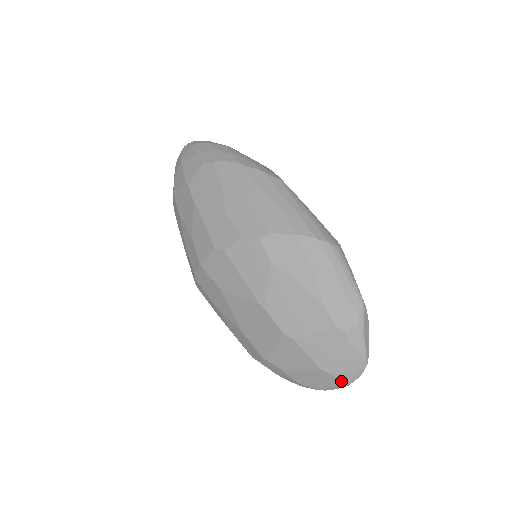
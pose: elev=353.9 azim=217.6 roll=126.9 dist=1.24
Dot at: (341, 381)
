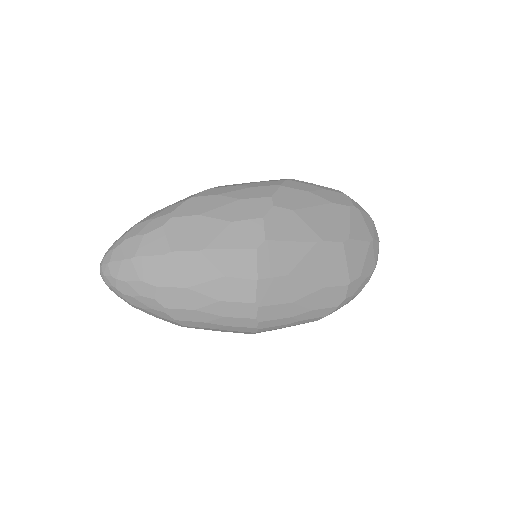
Dot at: (378, 240)
